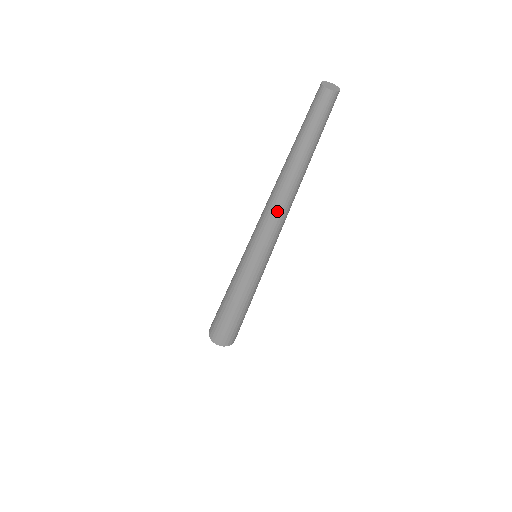
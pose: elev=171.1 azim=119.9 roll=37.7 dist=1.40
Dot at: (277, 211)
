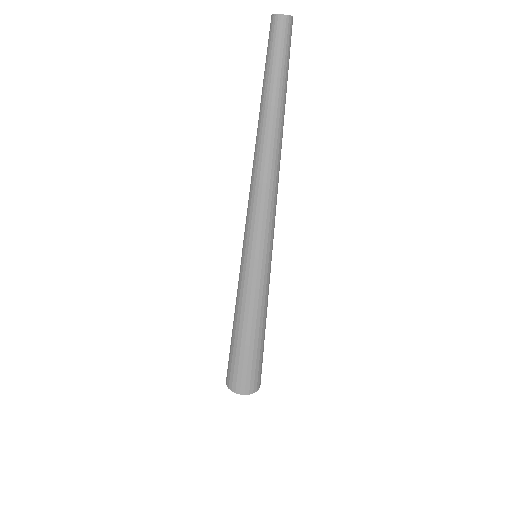
Dot at: (268, 182)
